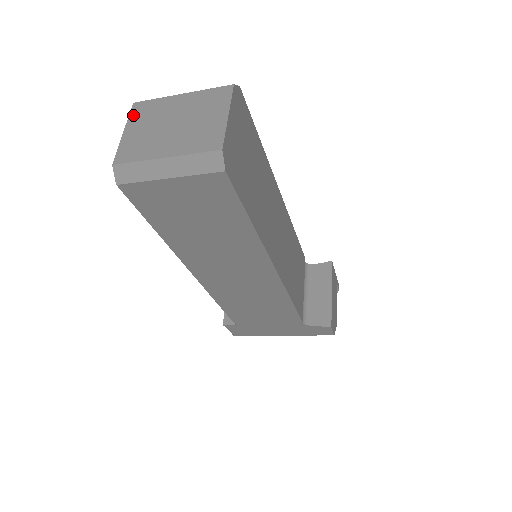
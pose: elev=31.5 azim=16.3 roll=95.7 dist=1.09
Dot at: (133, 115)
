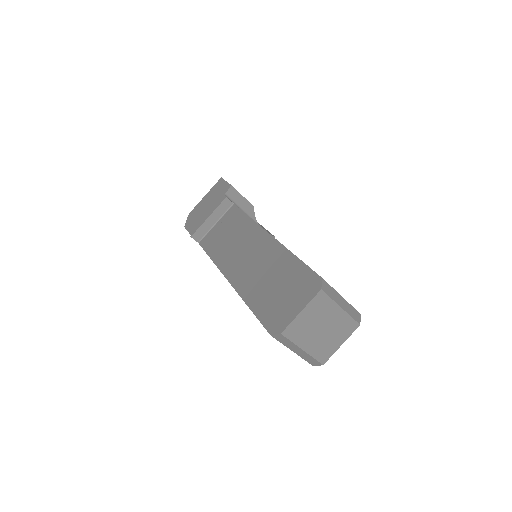
Dot at: (314, 301)
